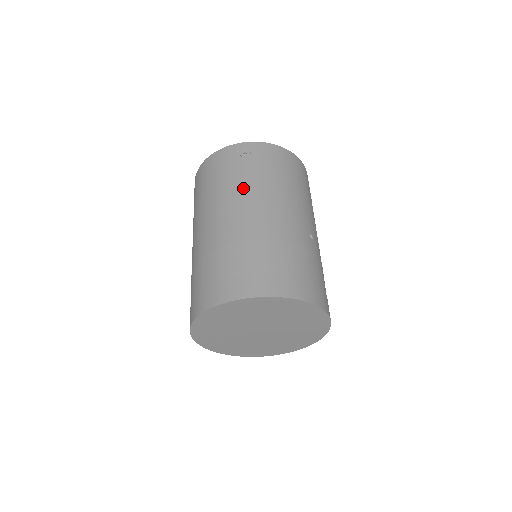
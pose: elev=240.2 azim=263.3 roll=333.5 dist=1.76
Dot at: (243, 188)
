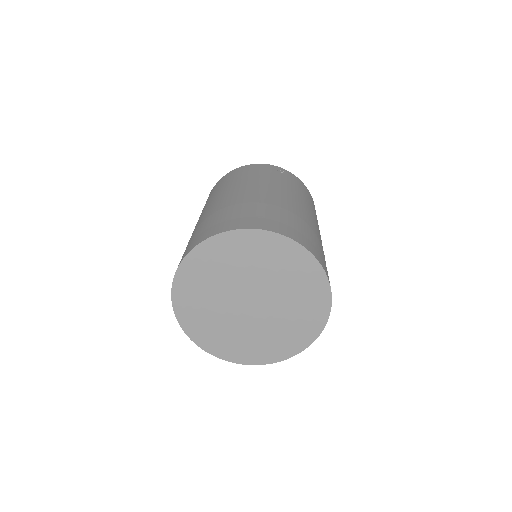
Dot at: (279, 184)
